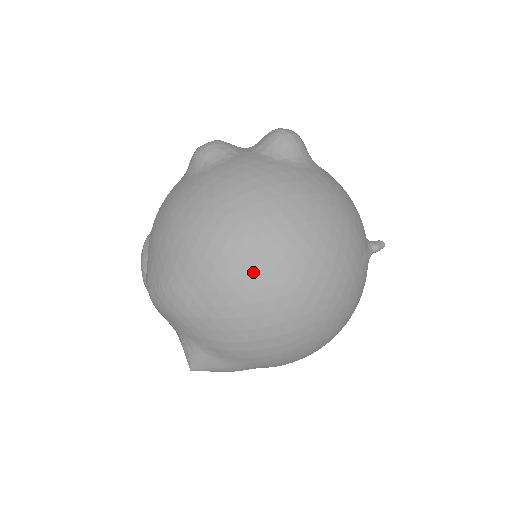
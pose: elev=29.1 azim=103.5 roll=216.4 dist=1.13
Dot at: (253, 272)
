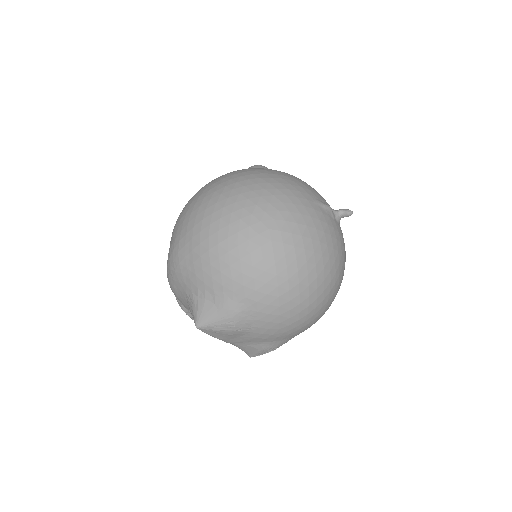
Dot at: (213, 203)
